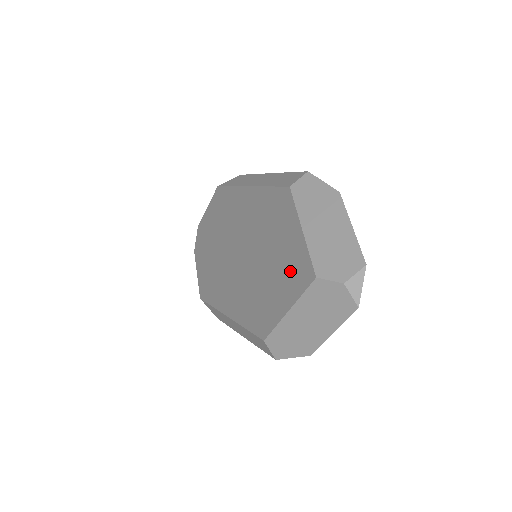
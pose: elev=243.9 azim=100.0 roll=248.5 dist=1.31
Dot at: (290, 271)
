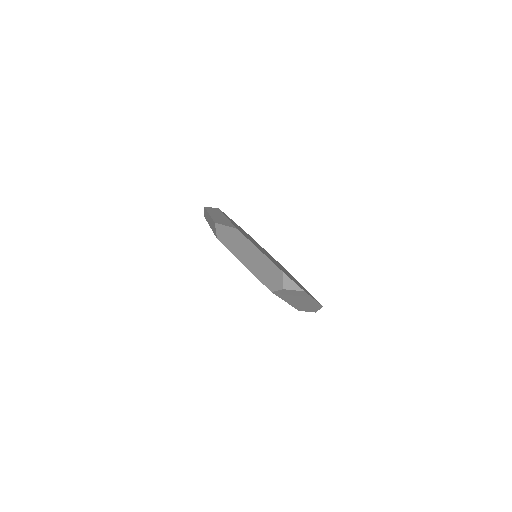
Dot at: occluded
